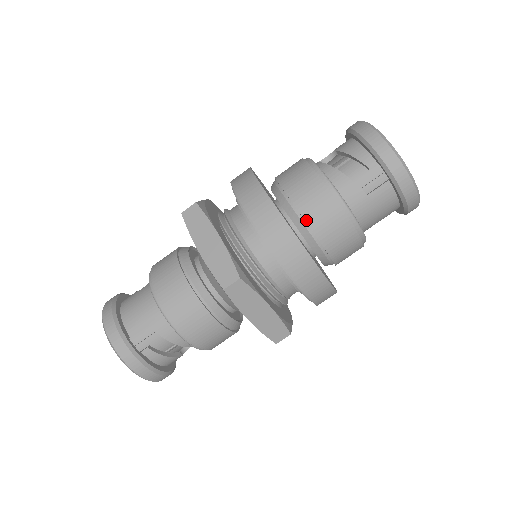
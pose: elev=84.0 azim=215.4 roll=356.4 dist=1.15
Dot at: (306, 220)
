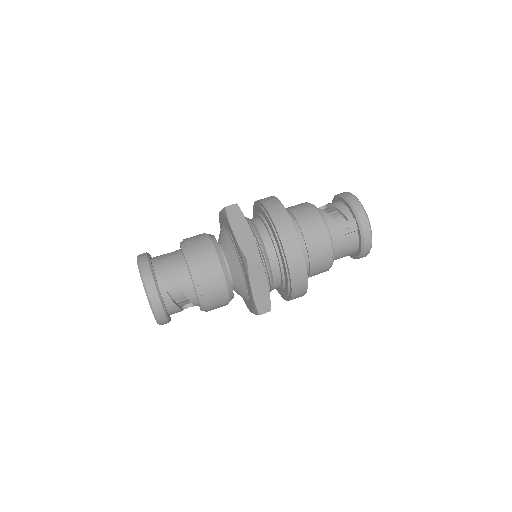
Dot at: (304, 237)
